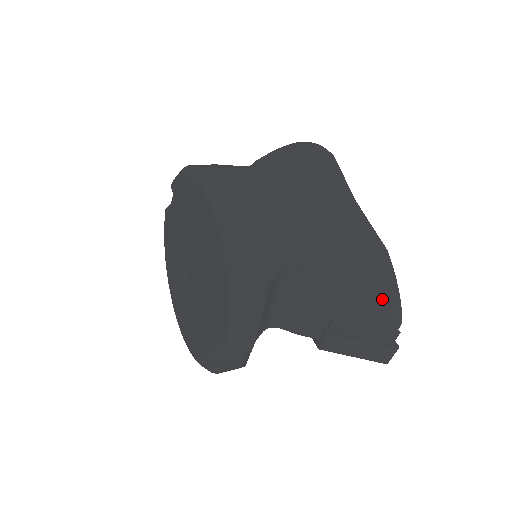
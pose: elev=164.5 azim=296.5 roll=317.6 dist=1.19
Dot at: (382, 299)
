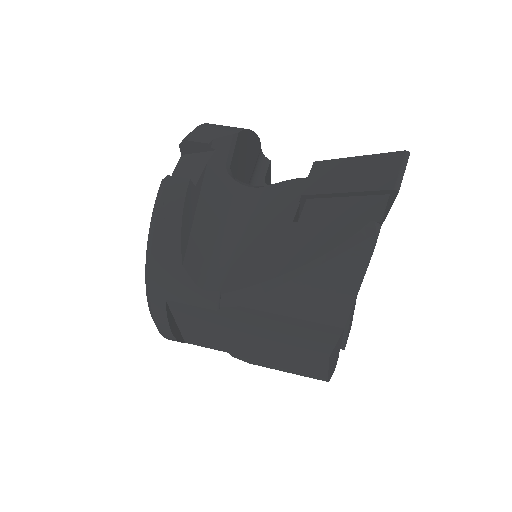
Dot at: occluded
